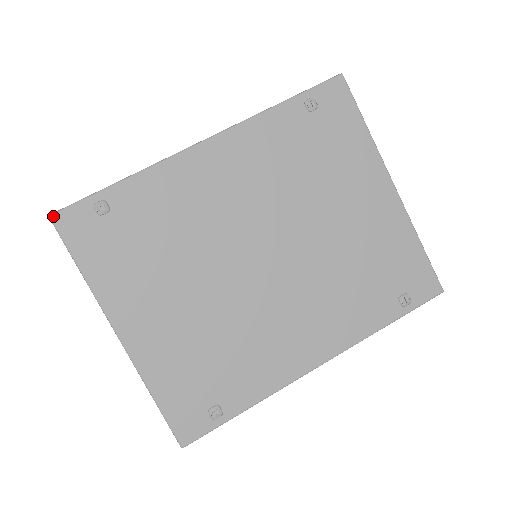
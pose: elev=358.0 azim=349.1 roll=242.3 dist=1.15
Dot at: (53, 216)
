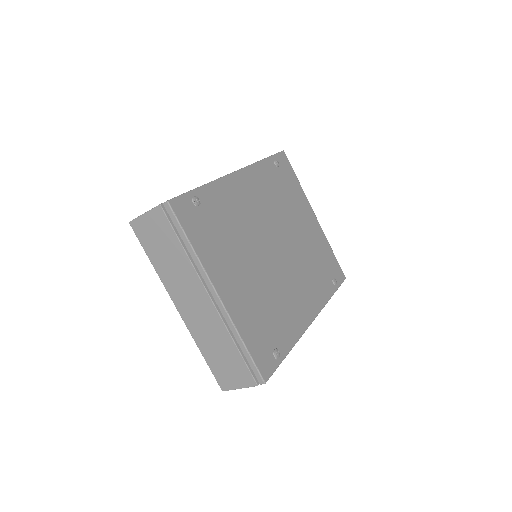
Dot at: (170, 202)
